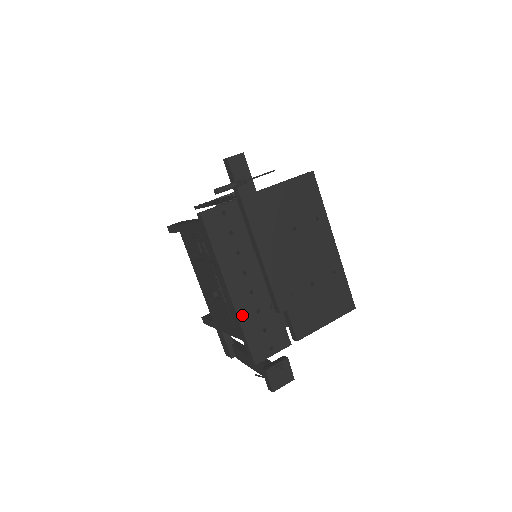
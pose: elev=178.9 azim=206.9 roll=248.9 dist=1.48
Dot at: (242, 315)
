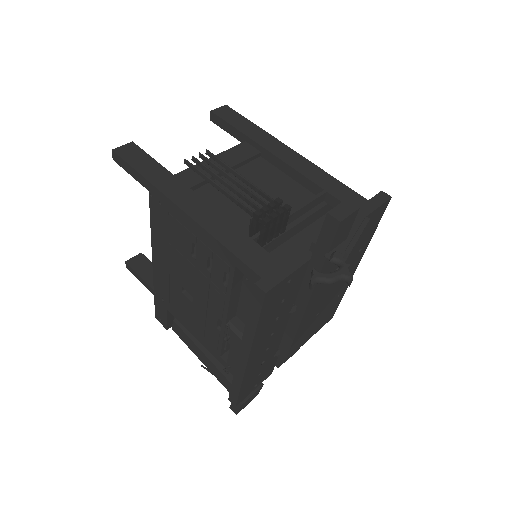
Dot at: (248, 374)
